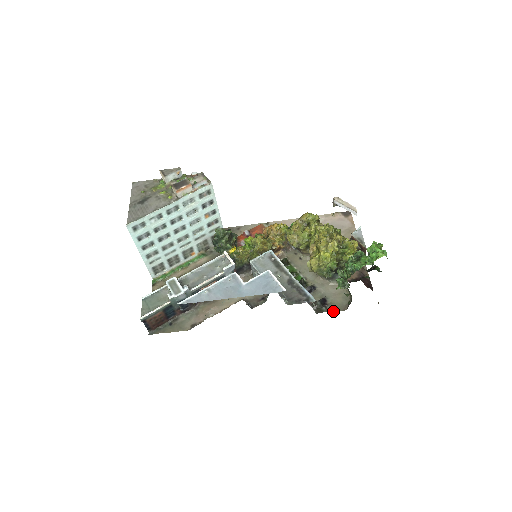
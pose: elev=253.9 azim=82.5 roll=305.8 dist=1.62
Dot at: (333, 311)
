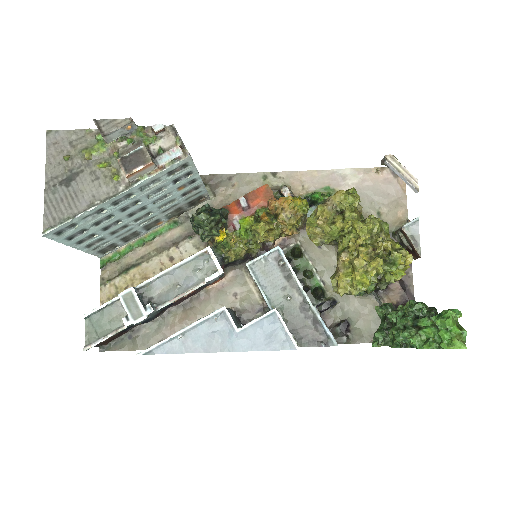
Dot at: (356, 342)
